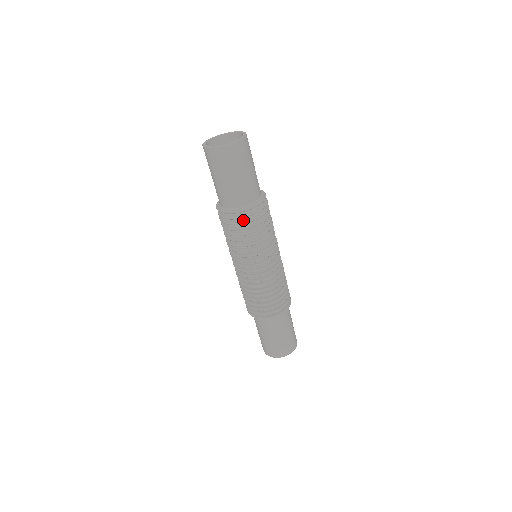
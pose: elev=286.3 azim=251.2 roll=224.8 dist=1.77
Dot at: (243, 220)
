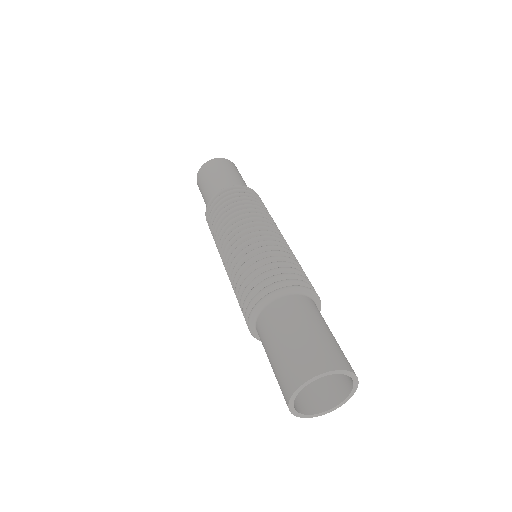
Dot at: (229, 197)
